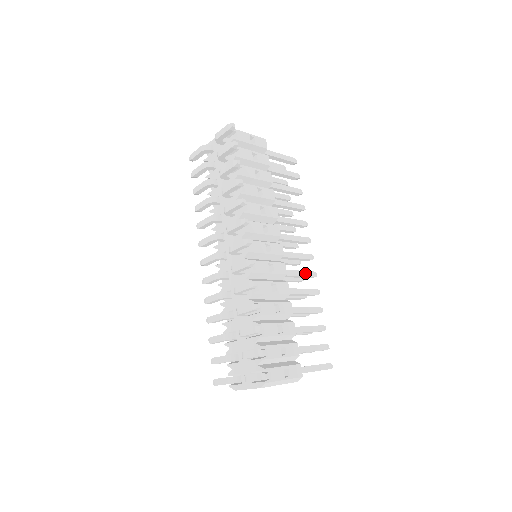
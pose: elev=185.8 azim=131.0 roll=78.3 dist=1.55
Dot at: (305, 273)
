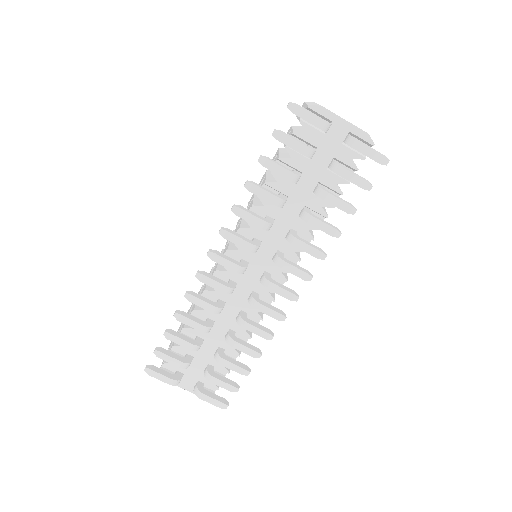
Dot at: occluded
